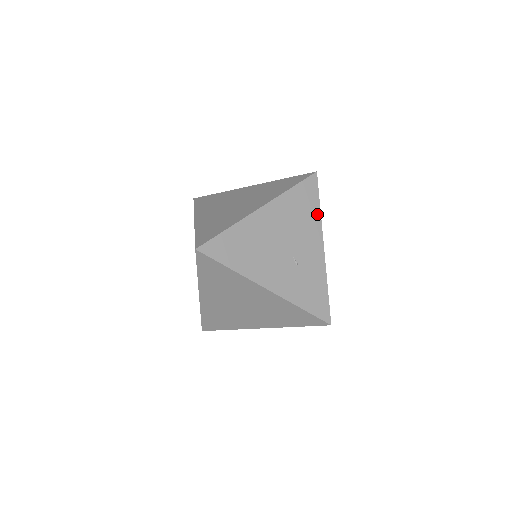
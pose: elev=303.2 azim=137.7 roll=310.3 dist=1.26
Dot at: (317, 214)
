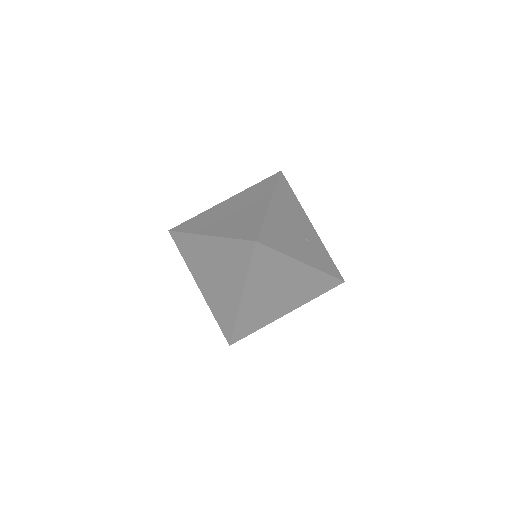
Dot at: (297, 202)
